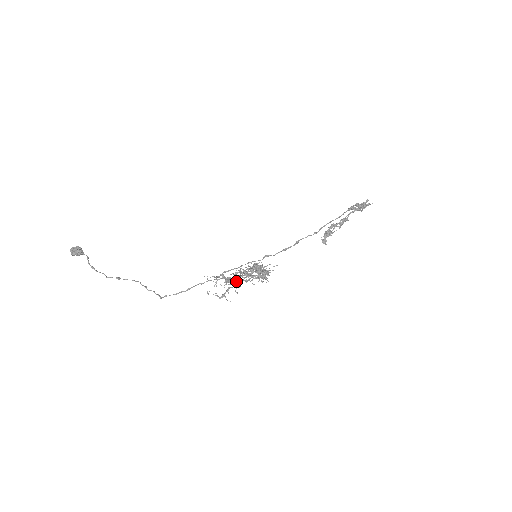
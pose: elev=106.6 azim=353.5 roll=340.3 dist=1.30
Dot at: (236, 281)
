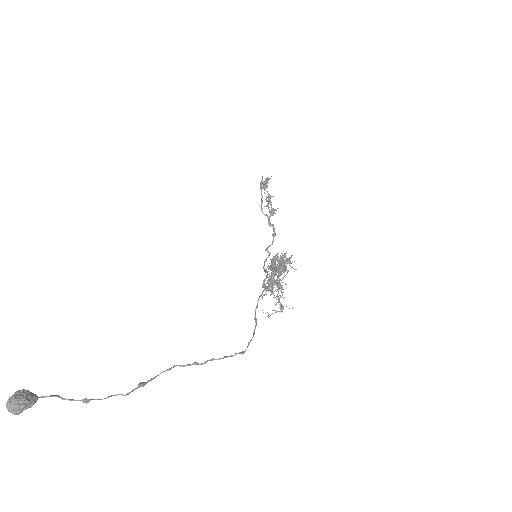
Dot at: (272, 287)
